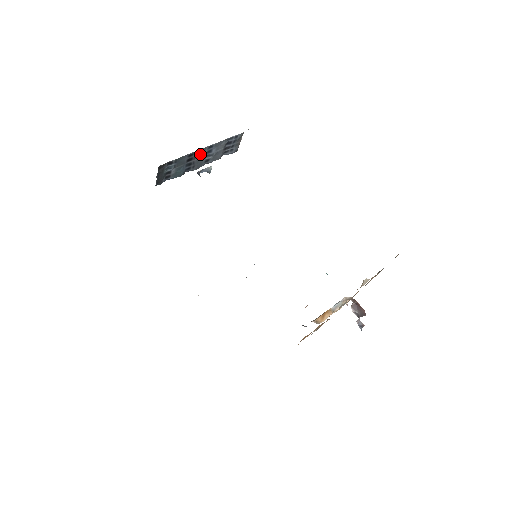
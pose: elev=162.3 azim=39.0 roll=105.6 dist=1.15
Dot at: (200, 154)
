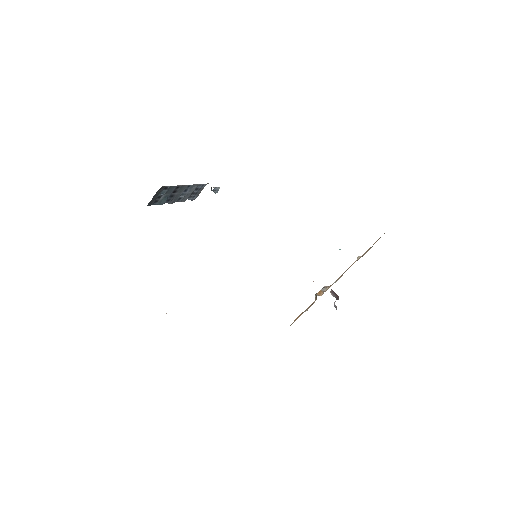
Dot at: (181, 190)
